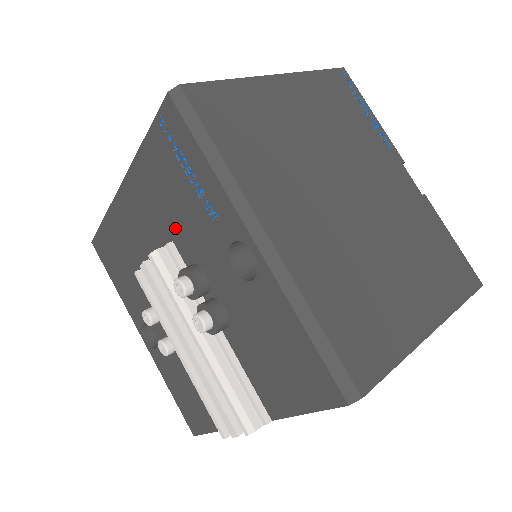
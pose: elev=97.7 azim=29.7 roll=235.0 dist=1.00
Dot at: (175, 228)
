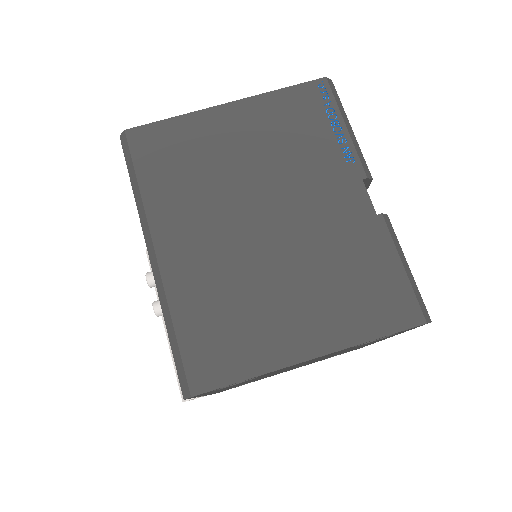
Dot at: occluded
